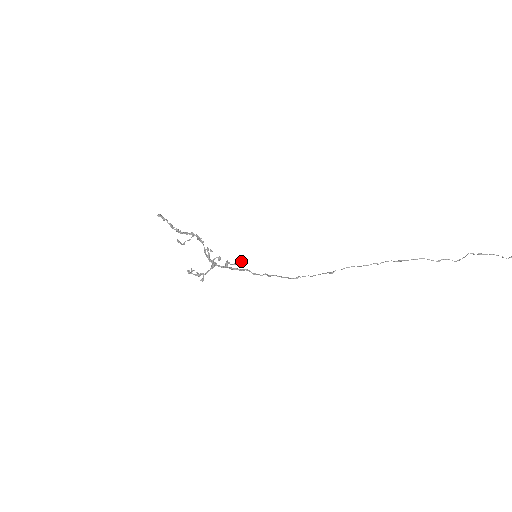
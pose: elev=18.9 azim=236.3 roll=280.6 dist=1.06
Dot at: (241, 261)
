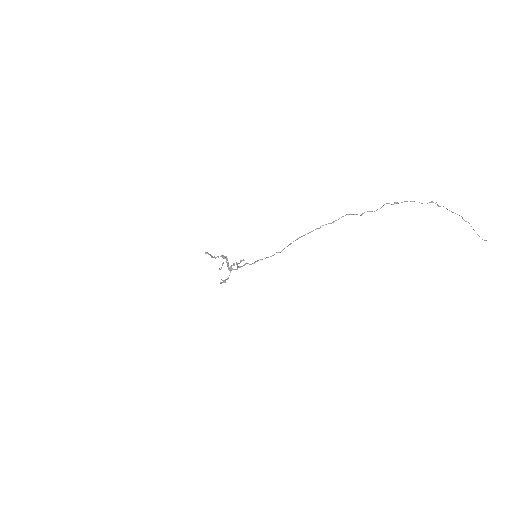
Dot at: (243, 259)
